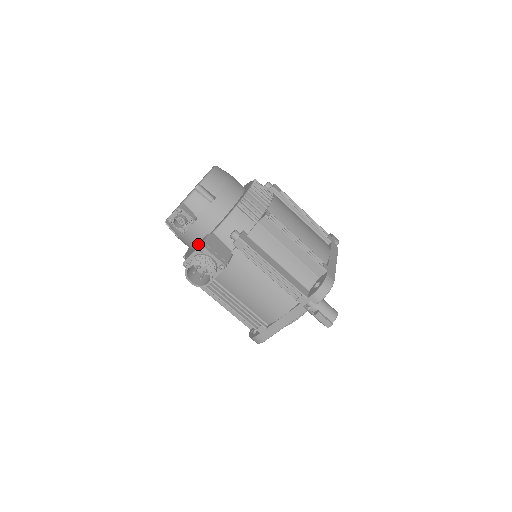
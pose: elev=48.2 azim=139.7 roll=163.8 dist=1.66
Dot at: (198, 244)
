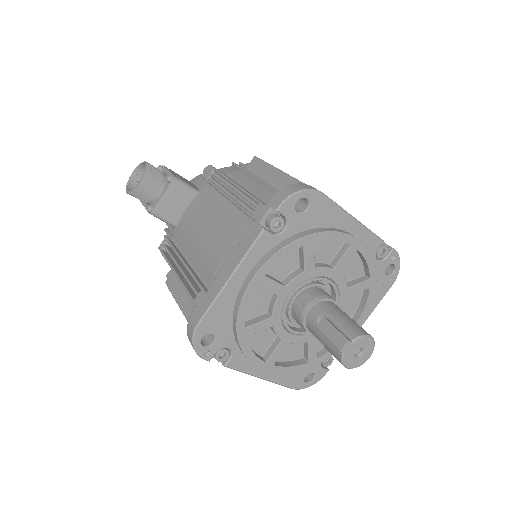
Dot at: occluded
